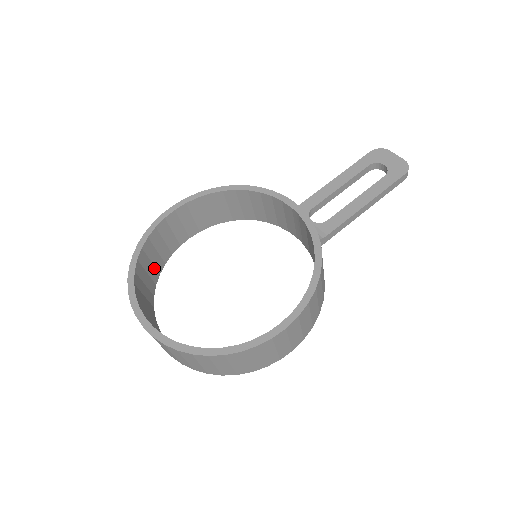
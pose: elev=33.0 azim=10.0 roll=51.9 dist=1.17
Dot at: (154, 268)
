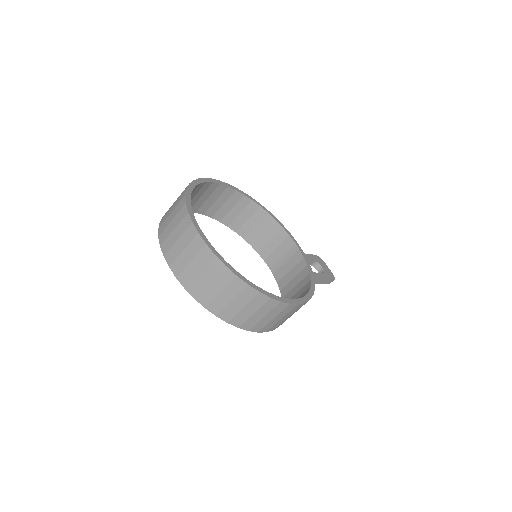
Dot at: occluded
